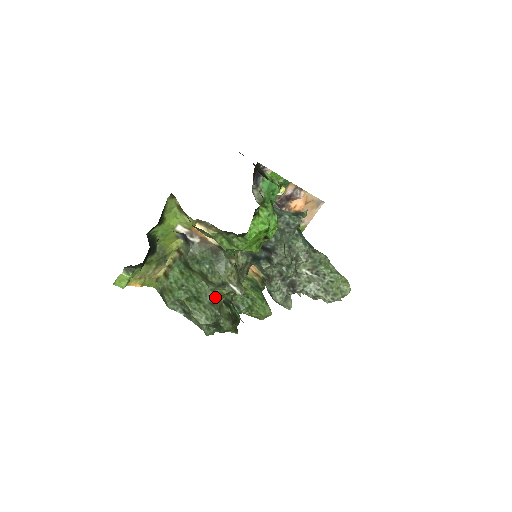
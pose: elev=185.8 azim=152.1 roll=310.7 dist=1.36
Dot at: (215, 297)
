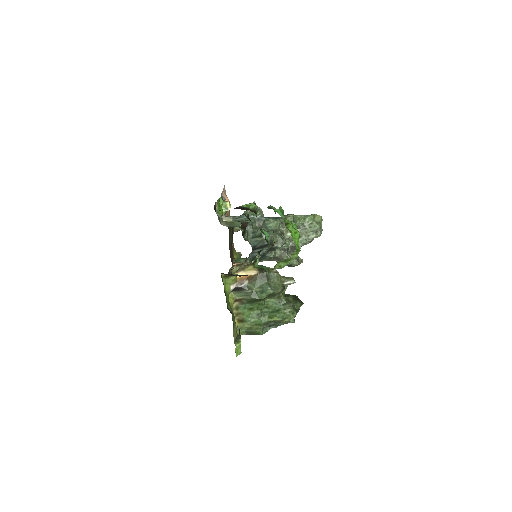
Dot at: (282, 299)
